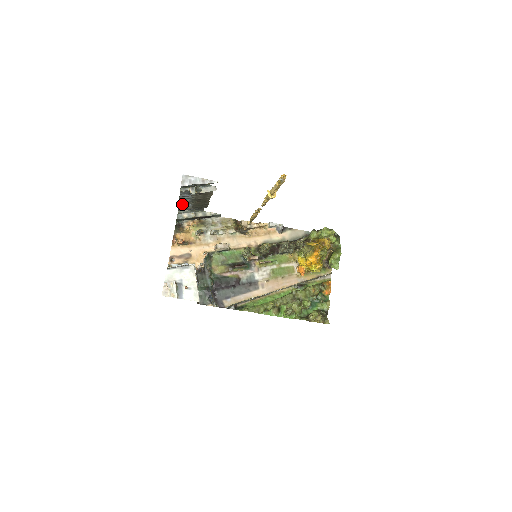
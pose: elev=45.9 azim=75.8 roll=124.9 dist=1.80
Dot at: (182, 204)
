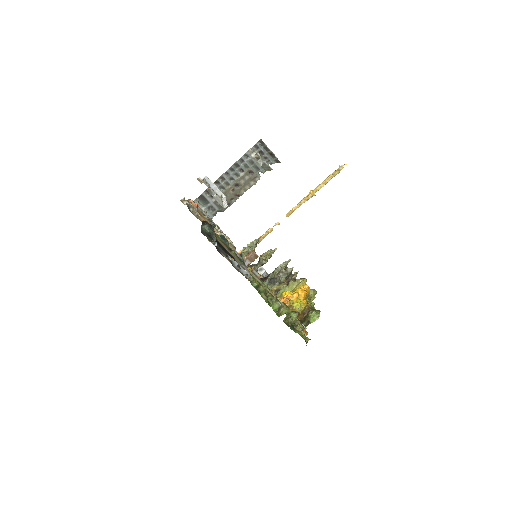
Dot at: (219, 182)
